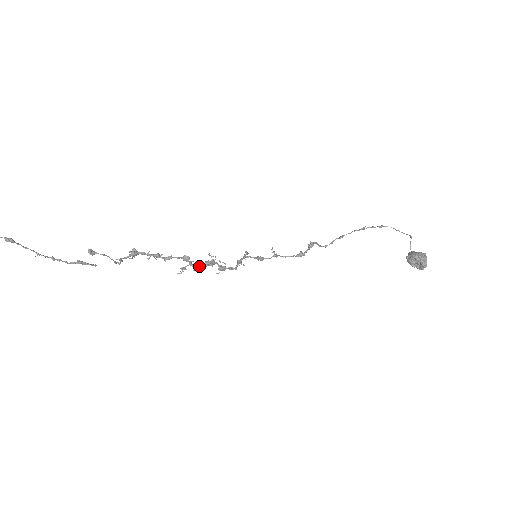
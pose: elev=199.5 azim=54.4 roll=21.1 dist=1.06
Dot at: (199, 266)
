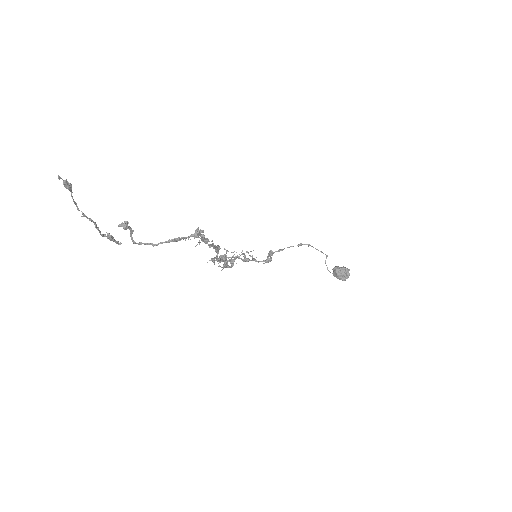
Dot at: (220, 259)
